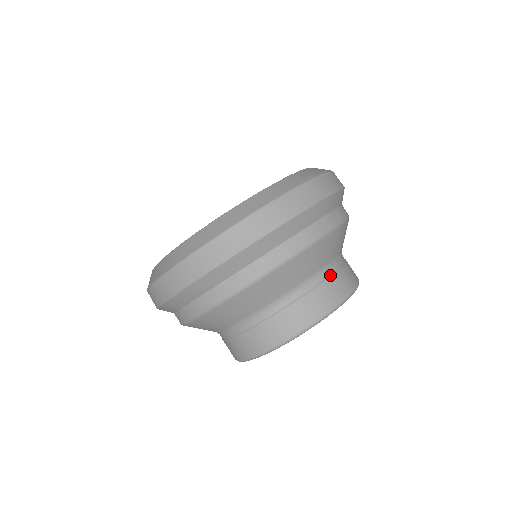
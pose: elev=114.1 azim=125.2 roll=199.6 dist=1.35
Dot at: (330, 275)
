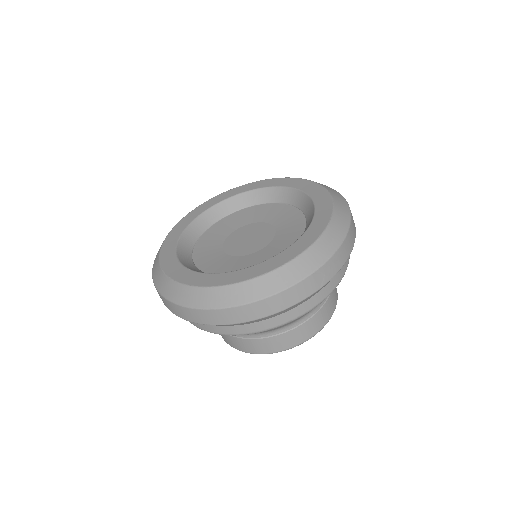
Dot at: occluded
